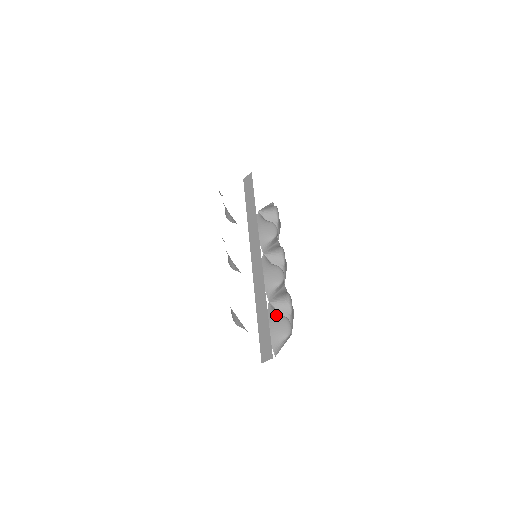
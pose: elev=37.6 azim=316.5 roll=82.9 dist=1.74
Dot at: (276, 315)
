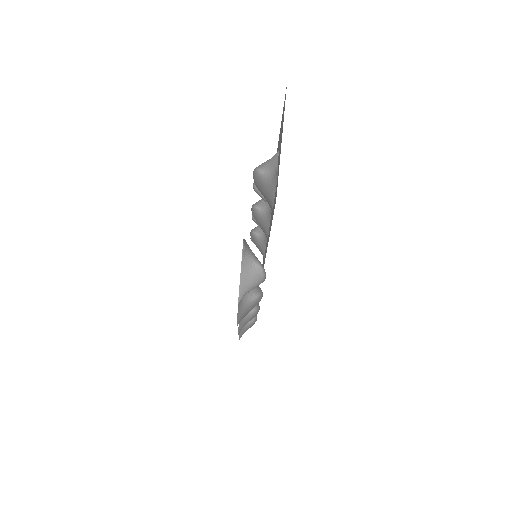
Dot at: occluded
